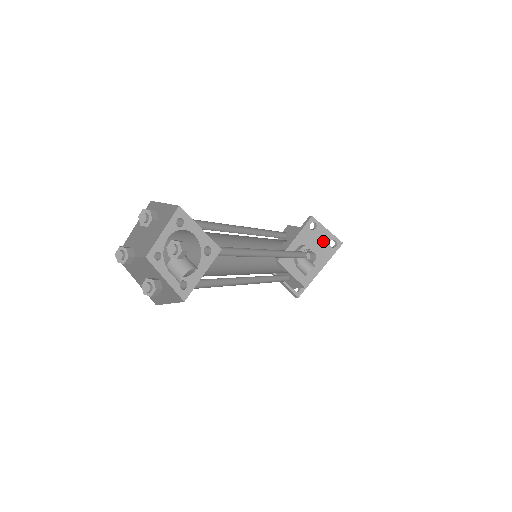
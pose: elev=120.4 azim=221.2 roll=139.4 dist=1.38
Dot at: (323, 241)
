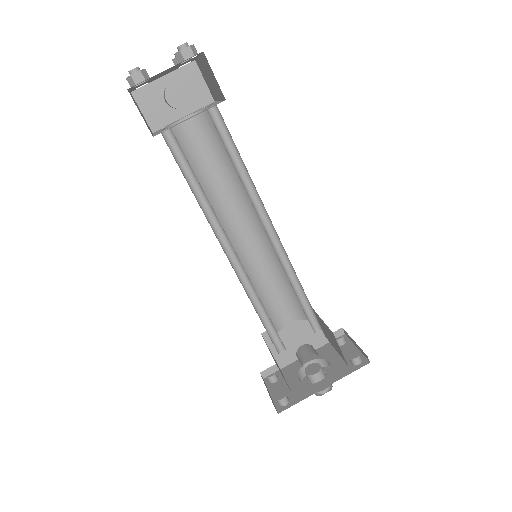
Dot at: (345, 357)
